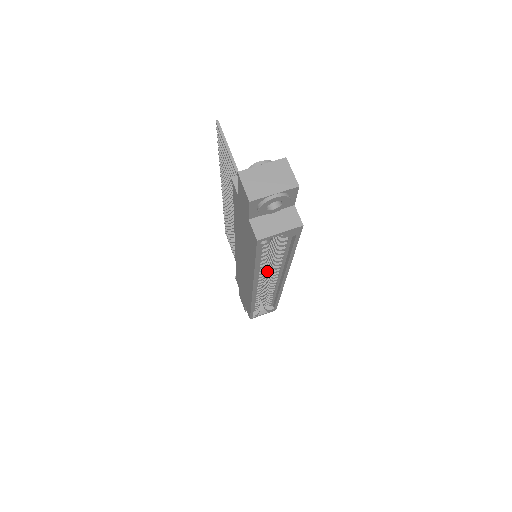
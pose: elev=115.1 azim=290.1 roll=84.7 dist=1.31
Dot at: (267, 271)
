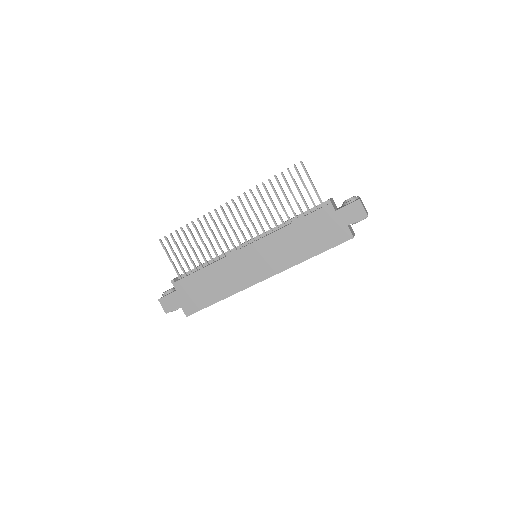
Dot at: occluded
